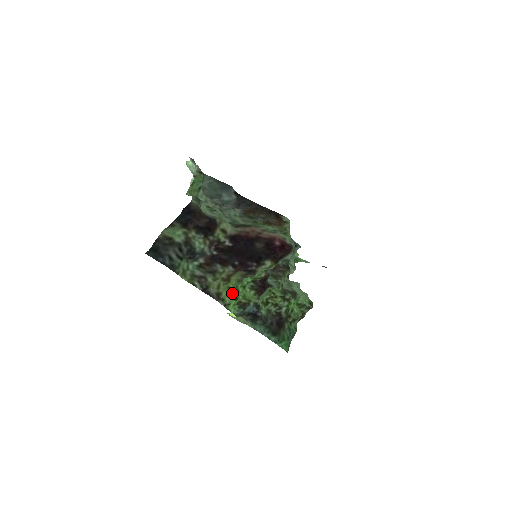
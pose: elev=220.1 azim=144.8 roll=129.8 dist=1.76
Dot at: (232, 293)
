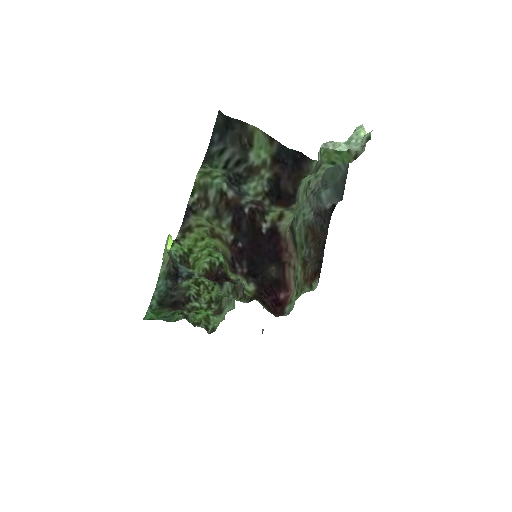
Dot at: (197, 244)
